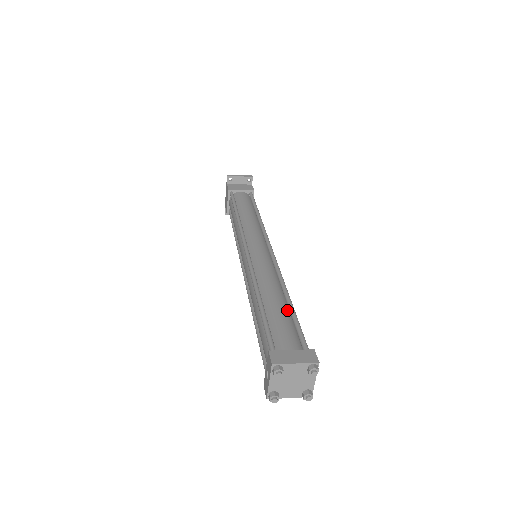
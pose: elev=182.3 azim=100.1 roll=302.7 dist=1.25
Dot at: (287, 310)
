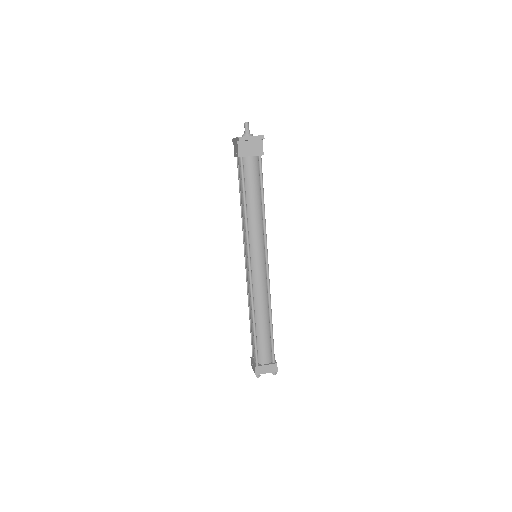
Dot at: (269, 329)
